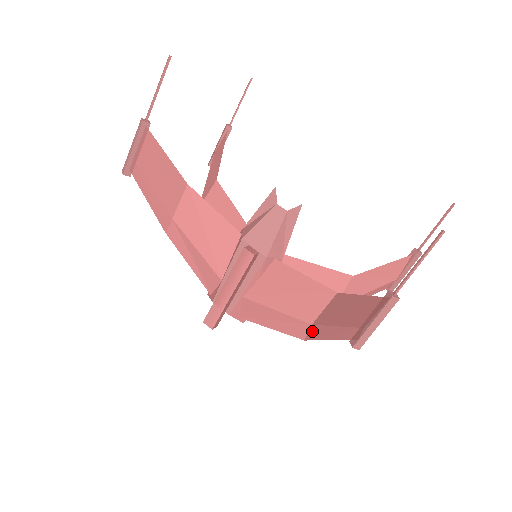
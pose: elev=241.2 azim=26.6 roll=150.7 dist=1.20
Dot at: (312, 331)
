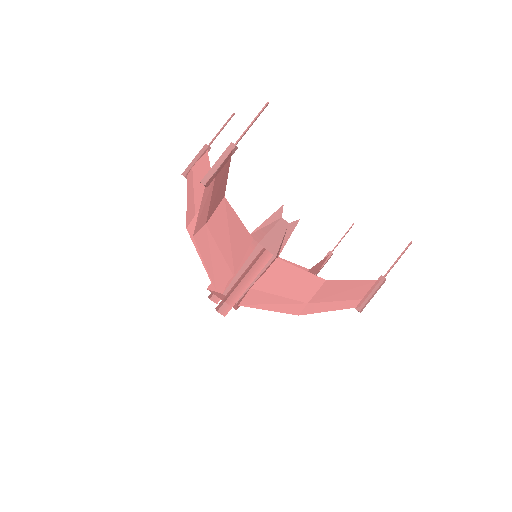
Dot at: (309, 308)
